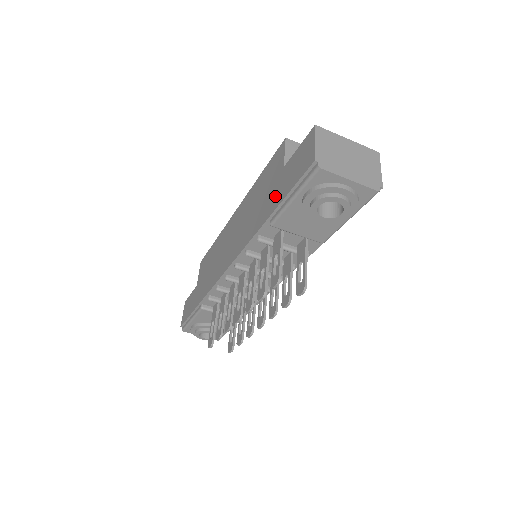
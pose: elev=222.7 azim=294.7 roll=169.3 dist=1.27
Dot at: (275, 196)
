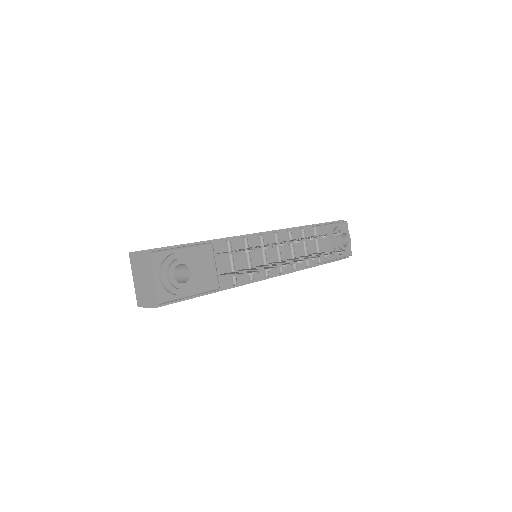
Dot at: occluded
